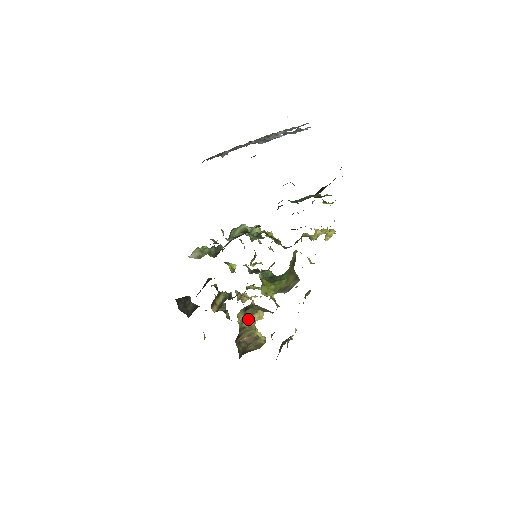
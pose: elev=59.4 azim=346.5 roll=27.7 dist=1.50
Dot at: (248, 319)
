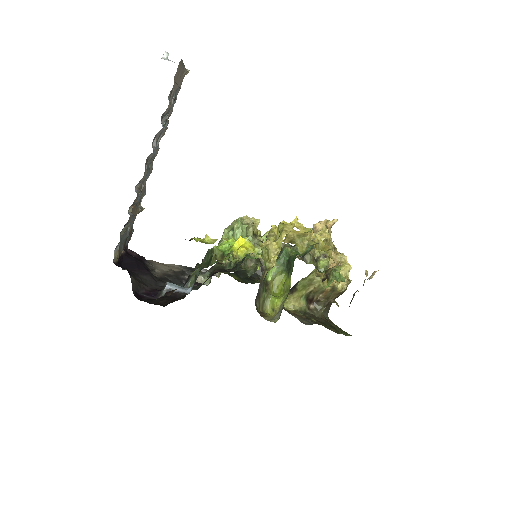
Dot at: (309, 284)
